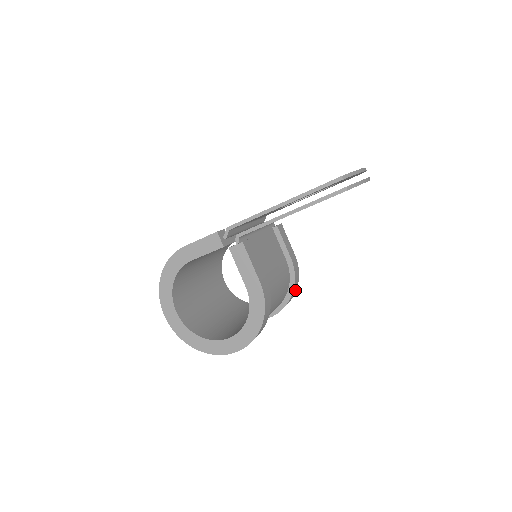
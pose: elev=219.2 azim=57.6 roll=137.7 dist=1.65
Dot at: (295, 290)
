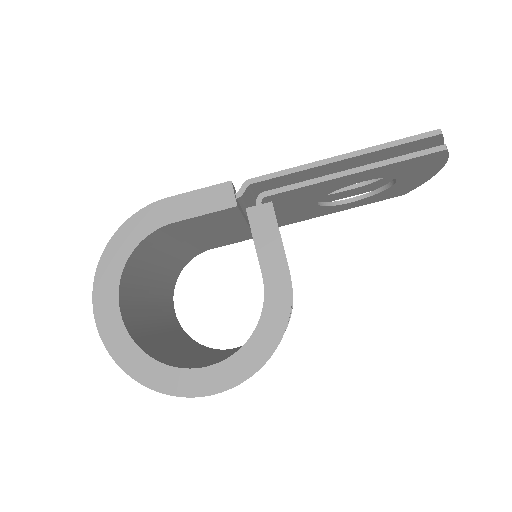
Dot at: occluded
